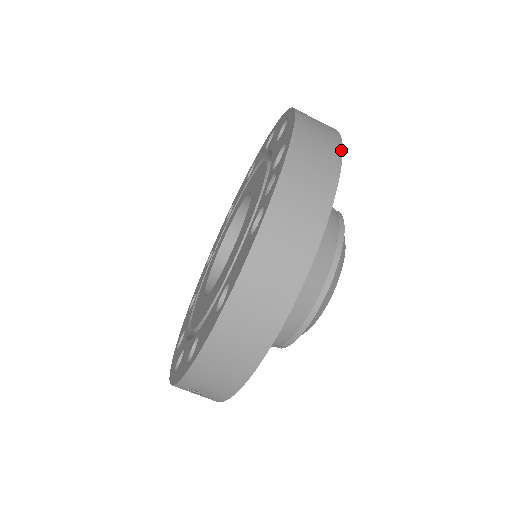
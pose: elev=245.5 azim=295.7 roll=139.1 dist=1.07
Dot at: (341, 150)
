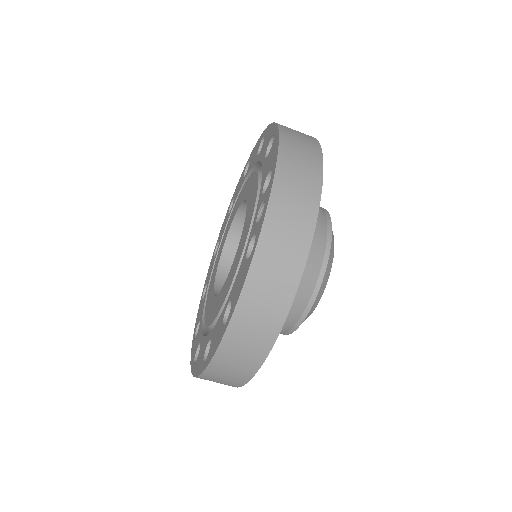
Dot at: (322, 172)
